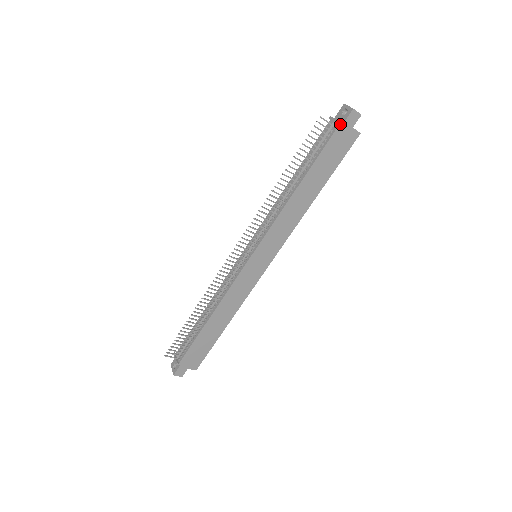
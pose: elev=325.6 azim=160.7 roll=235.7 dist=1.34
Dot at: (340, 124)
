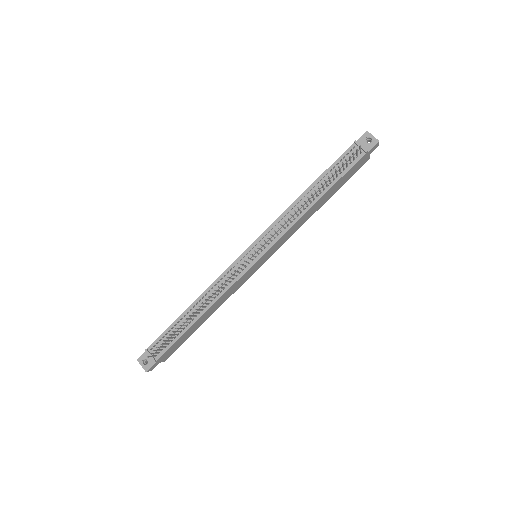
Dot at: (367, 152)
